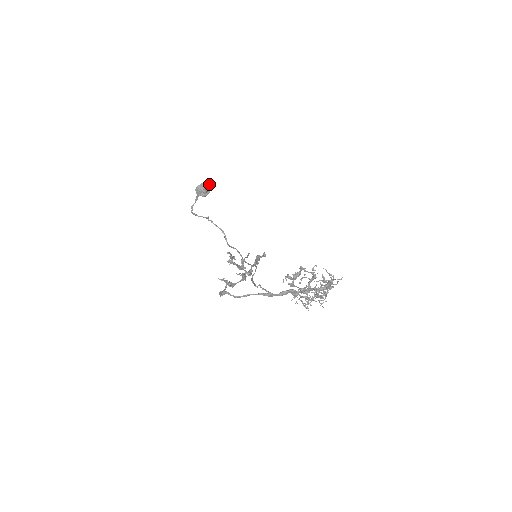
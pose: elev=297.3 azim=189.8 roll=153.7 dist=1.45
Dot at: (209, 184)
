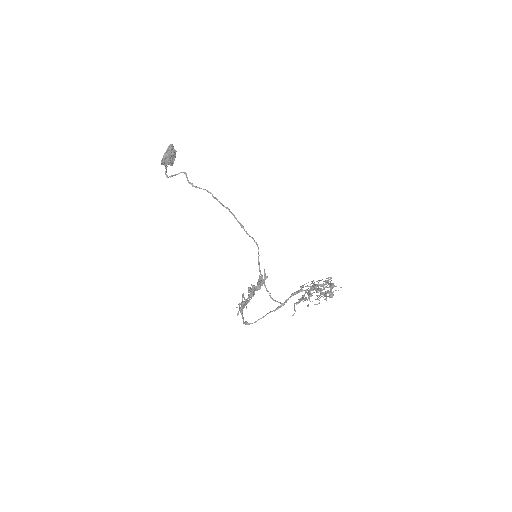
Dot at: (171, 152)
